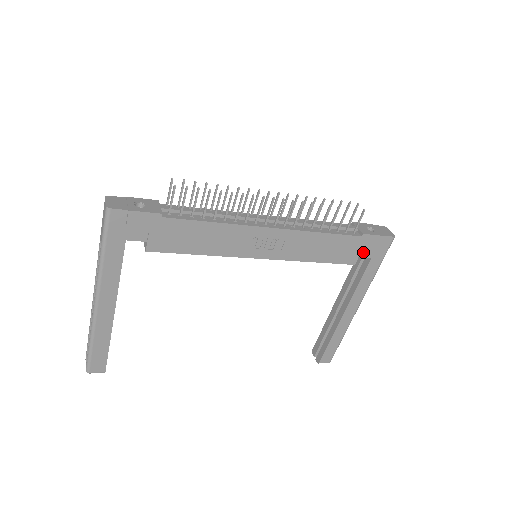
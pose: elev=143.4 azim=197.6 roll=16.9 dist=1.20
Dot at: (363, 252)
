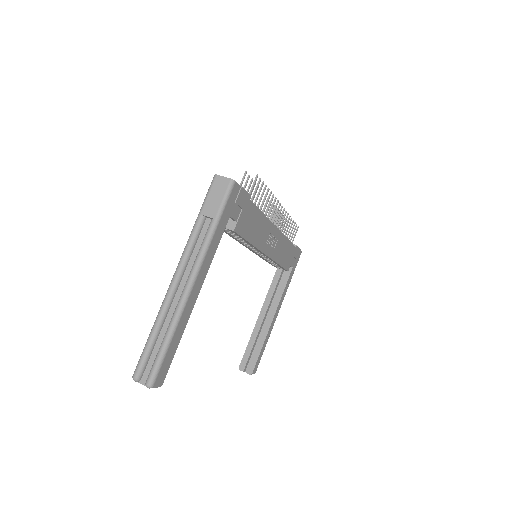
Dot at: (292, 261)
